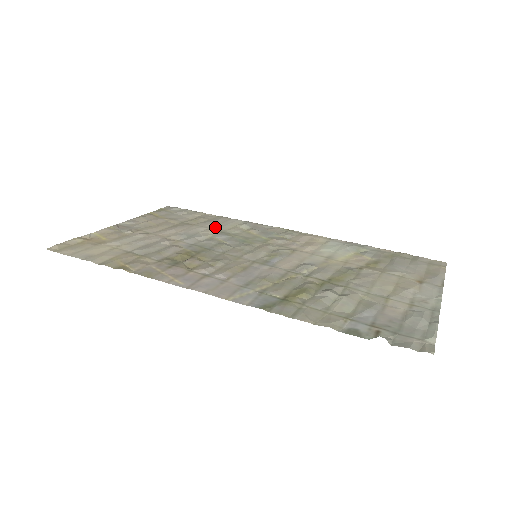
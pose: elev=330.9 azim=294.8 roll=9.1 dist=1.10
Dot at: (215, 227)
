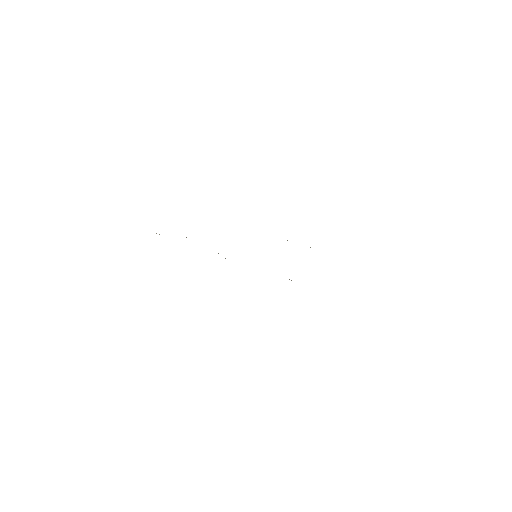
Dot at: occluded
